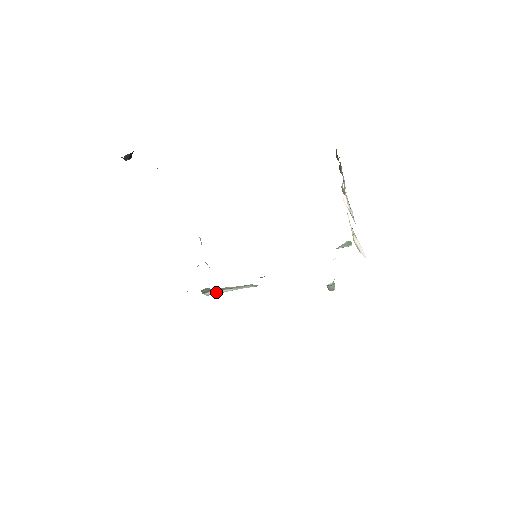
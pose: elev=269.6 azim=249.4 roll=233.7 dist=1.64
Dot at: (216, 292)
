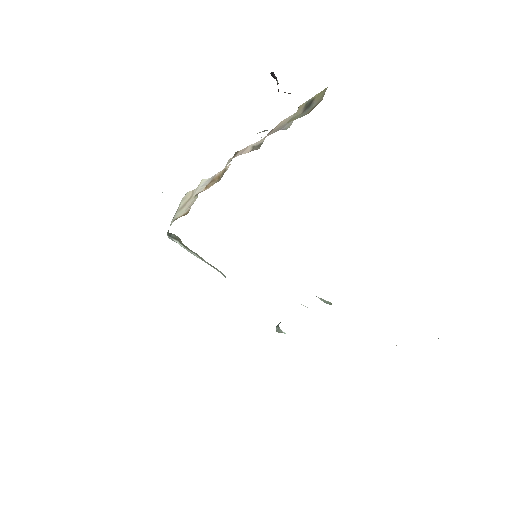
Dot at: (182, 246)
